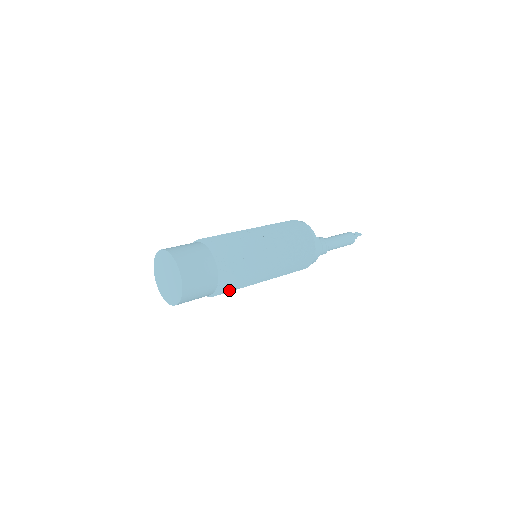
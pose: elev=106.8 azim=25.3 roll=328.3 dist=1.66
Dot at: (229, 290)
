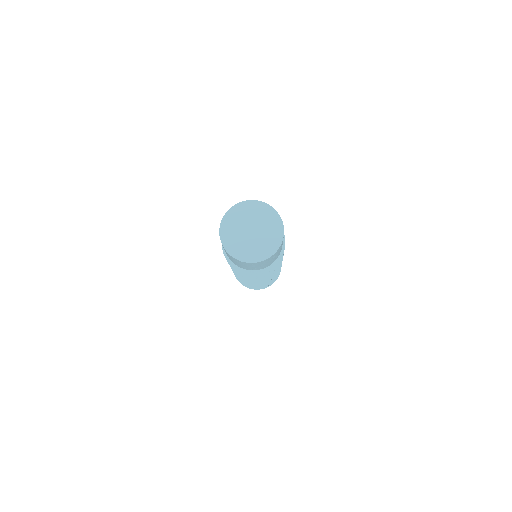
Dot at: (278, 263)
